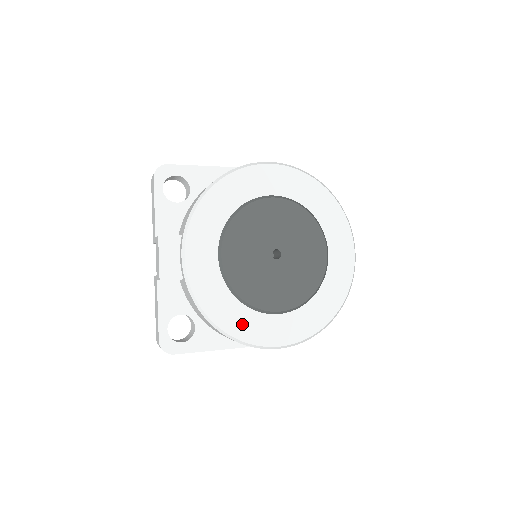
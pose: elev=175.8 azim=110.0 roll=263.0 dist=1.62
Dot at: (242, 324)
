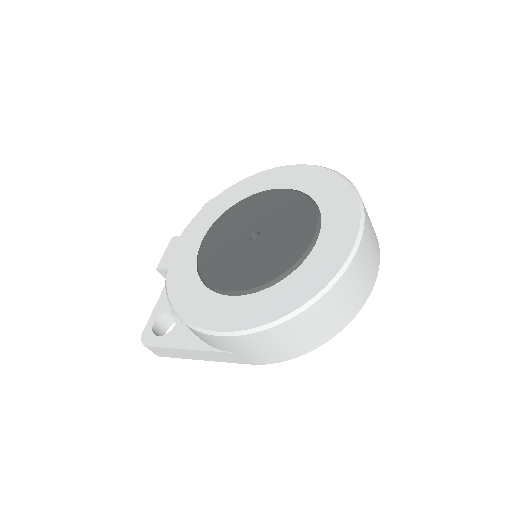
Dot at: (194, 303)
